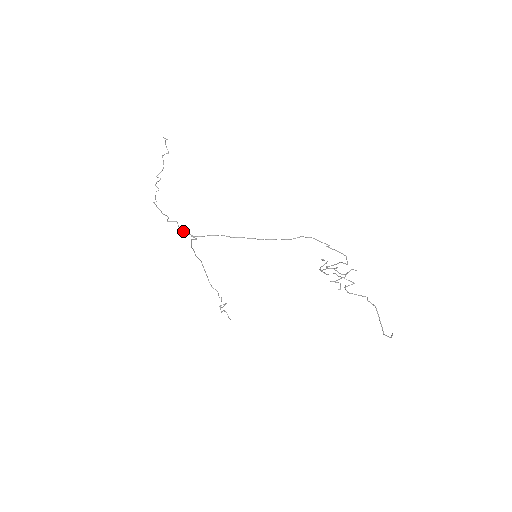
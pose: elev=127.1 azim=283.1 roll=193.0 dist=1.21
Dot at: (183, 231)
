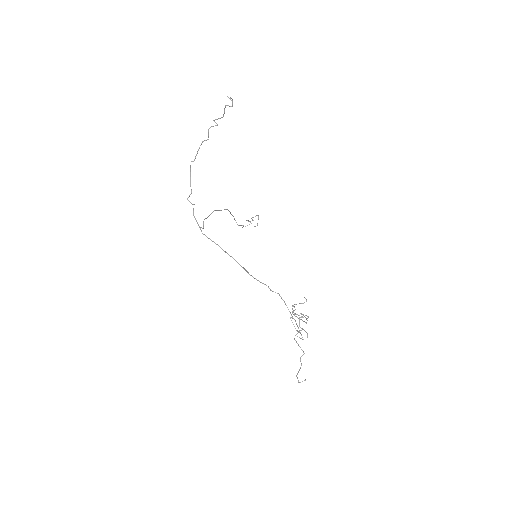
Dot at: (195, 218)
